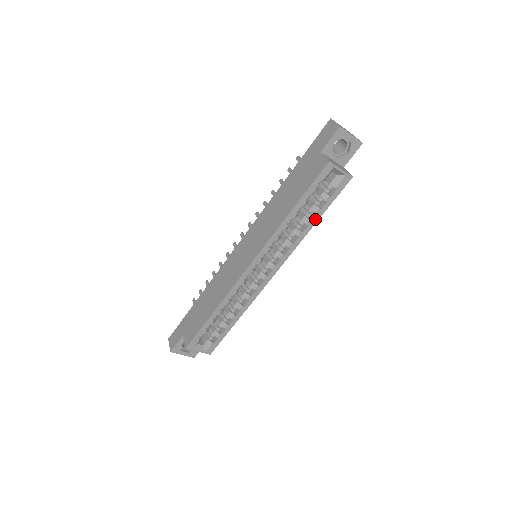
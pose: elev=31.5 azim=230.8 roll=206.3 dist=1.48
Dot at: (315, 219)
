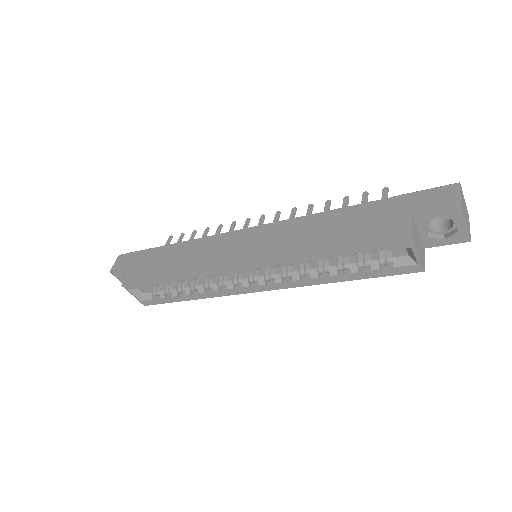
Dot at: (344, 278)
